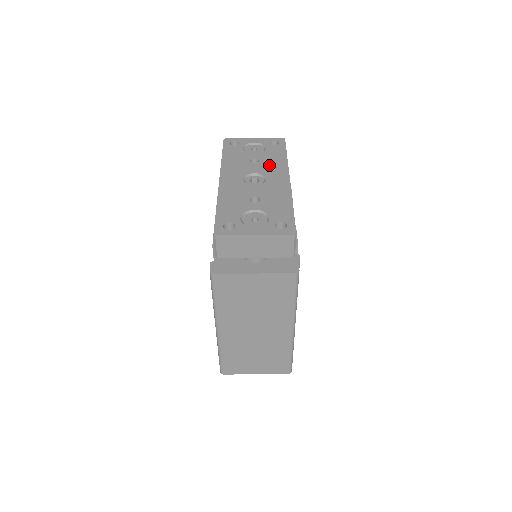
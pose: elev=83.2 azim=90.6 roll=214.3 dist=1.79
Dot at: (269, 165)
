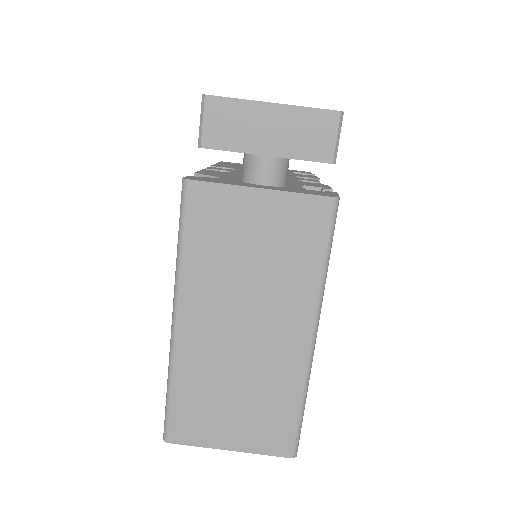
Dot at: occluded
